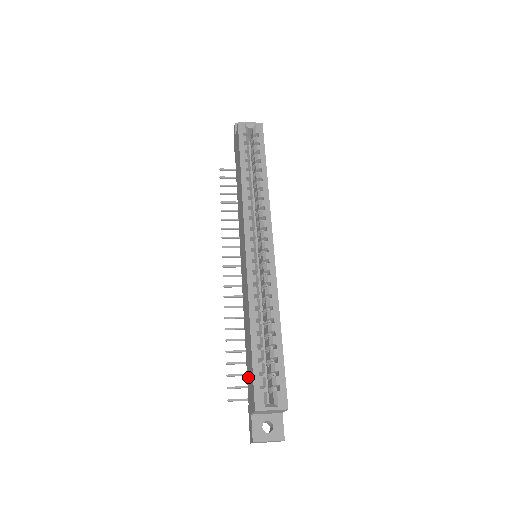
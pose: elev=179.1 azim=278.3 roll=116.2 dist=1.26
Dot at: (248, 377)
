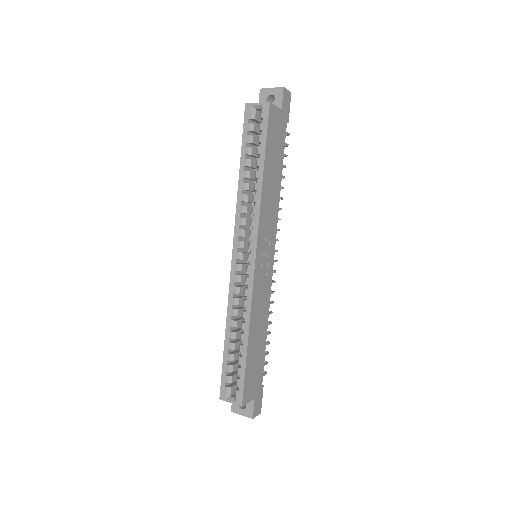
Dot at: occluded
